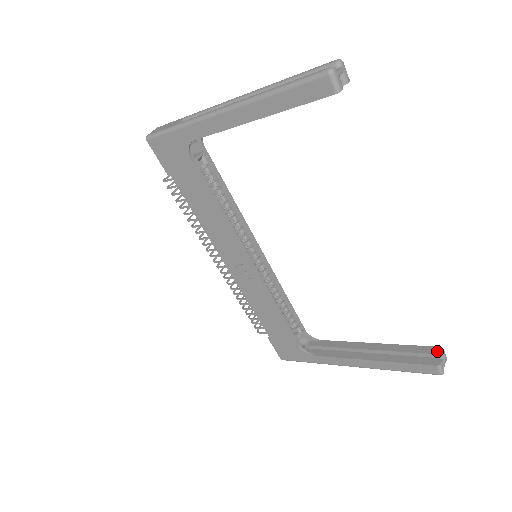
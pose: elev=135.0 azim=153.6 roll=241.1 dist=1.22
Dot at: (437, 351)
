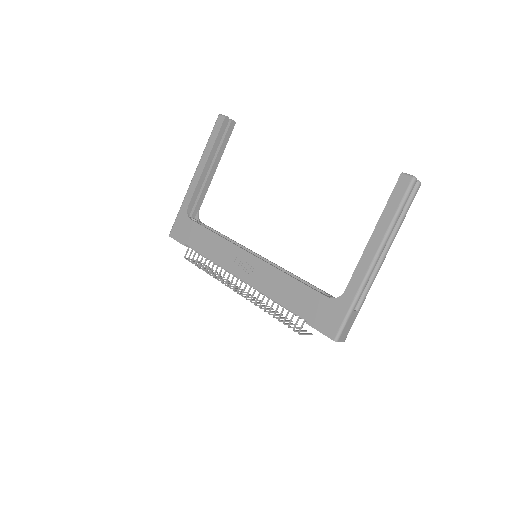
Dot at: occluded
